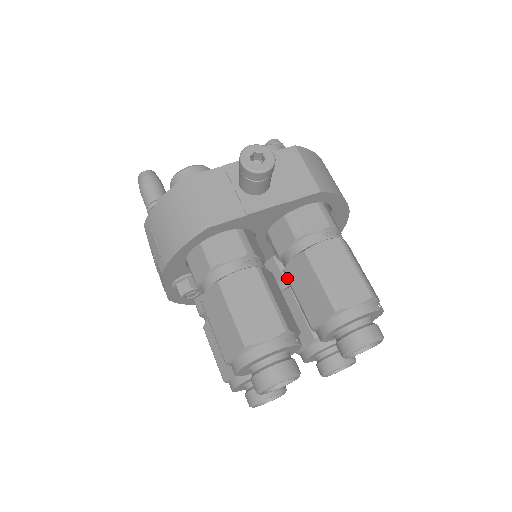
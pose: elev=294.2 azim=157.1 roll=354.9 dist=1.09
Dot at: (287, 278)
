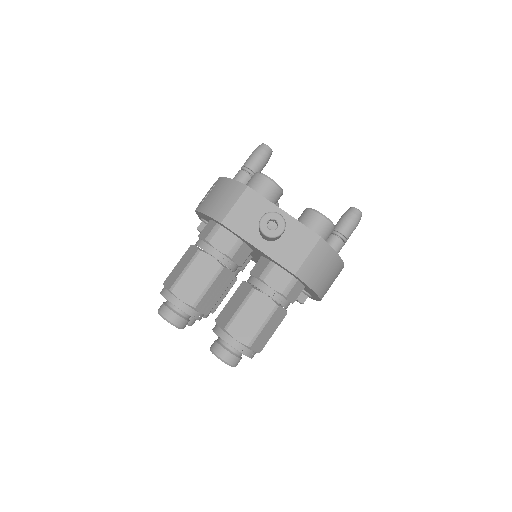
Dot at: (239, 287)
